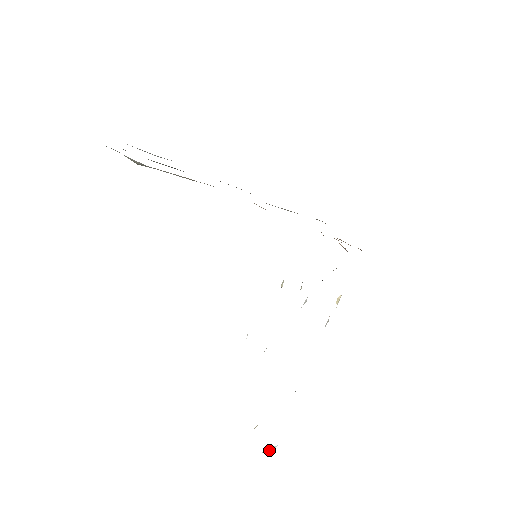
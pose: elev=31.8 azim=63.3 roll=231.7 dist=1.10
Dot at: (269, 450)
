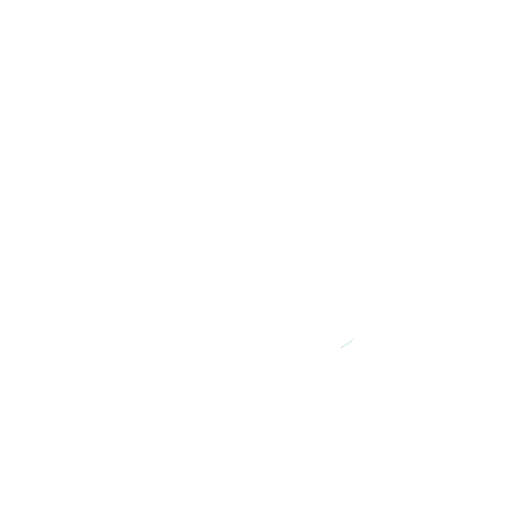
Dot at: (346, 344)
